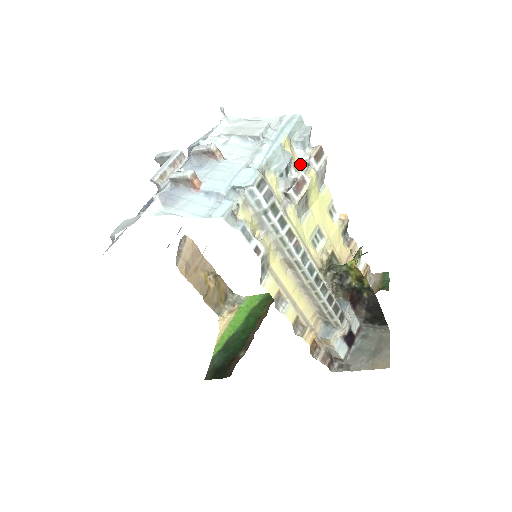
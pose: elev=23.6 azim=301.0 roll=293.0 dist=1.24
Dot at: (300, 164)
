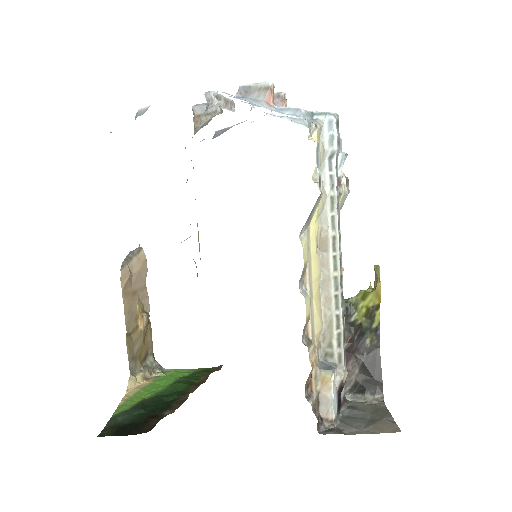
Dot at: occluded
